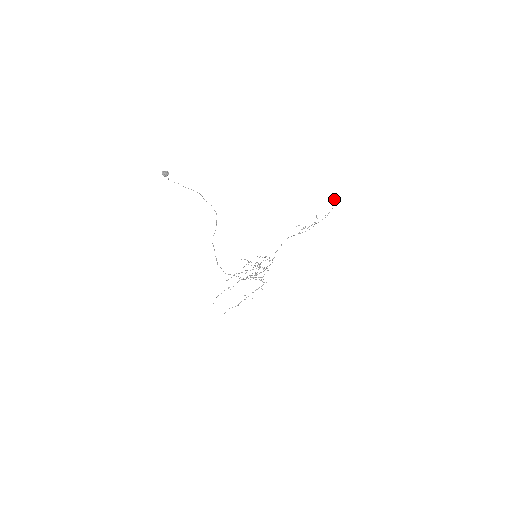
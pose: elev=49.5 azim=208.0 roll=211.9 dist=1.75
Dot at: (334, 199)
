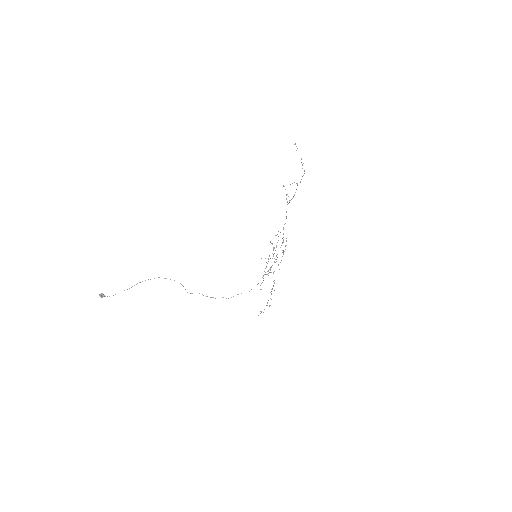
Dot at: occluded
